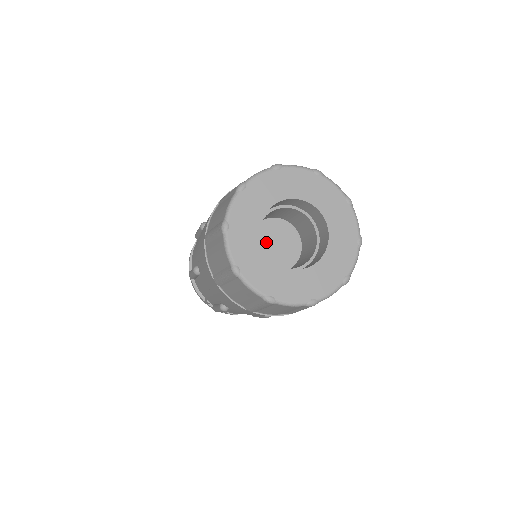
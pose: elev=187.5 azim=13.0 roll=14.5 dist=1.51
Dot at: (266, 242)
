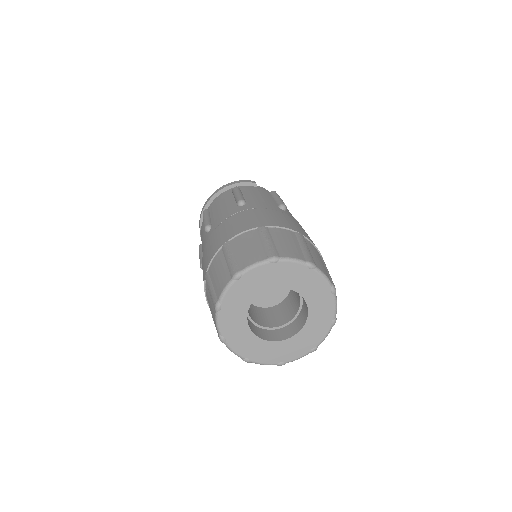
Dot at: occluded
